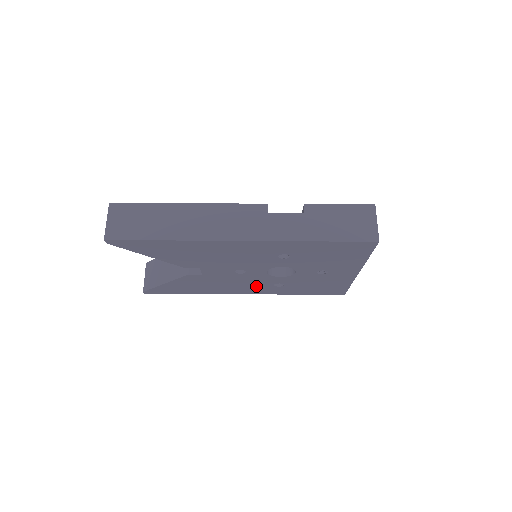
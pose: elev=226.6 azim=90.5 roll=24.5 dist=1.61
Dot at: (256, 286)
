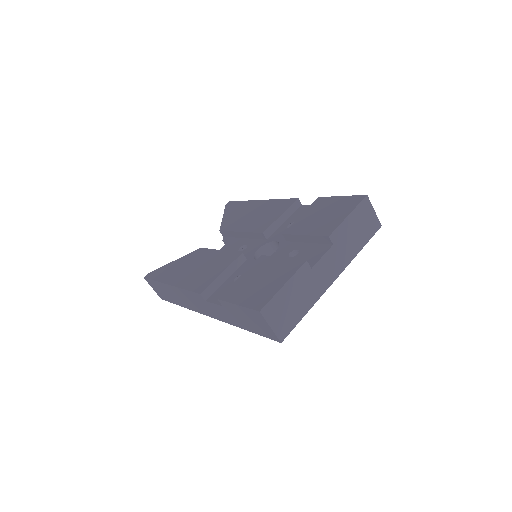
Dot at: occluded
